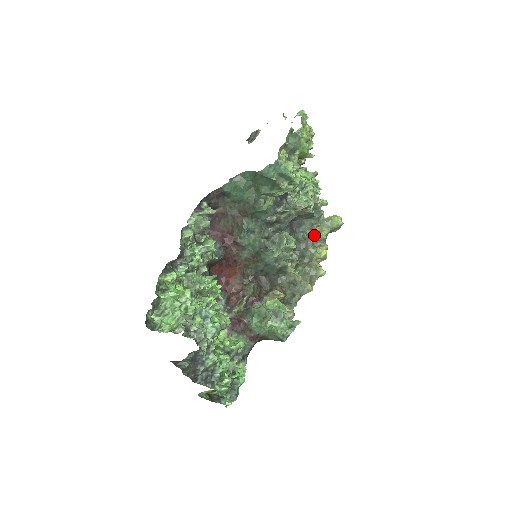
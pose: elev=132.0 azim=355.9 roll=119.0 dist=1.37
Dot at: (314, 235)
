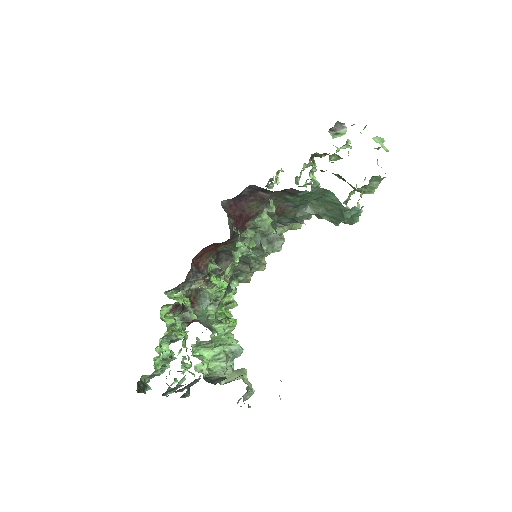
Dot at: (278, 228)
